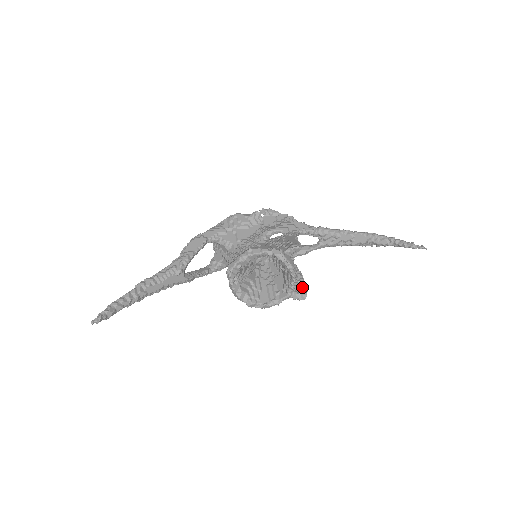
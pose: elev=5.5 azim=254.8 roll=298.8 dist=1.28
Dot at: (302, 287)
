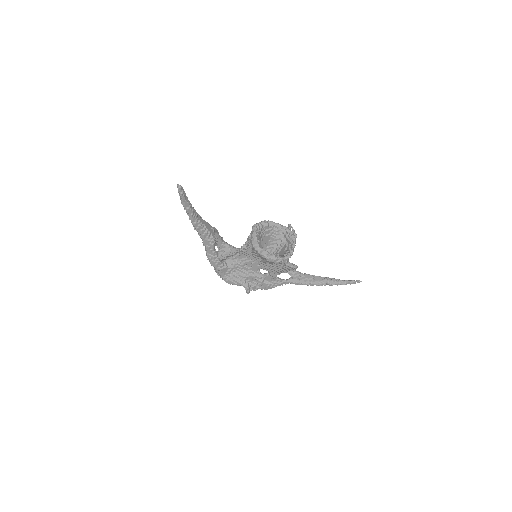
Dot at: occluded
